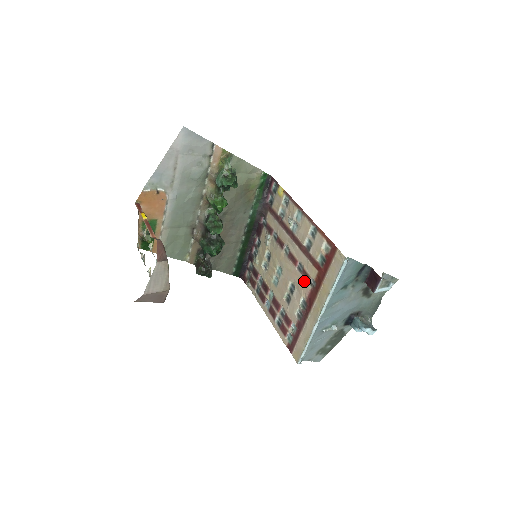
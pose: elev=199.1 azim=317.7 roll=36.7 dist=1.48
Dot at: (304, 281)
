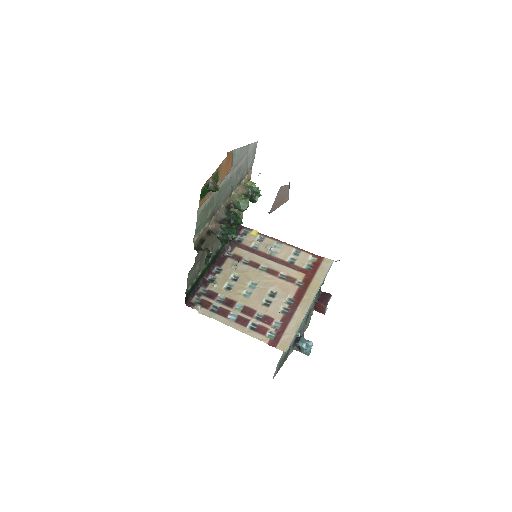
Dot at: (290, 284)
